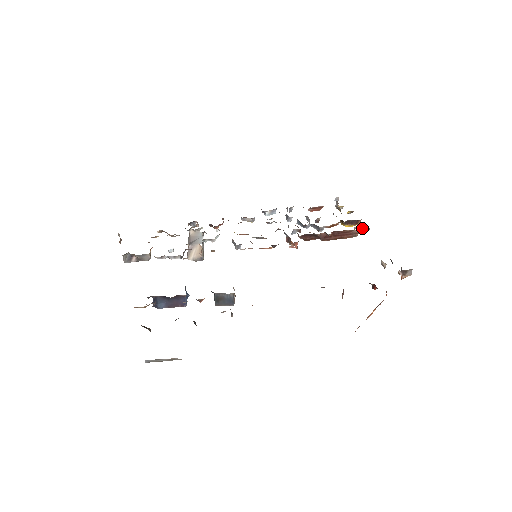
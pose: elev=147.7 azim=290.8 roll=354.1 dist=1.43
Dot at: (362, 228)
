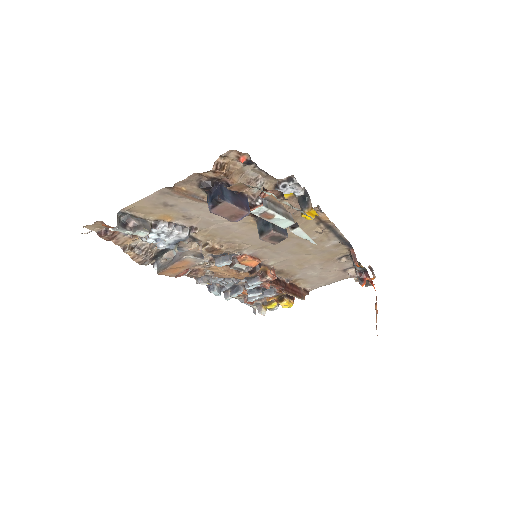
Dot at: occluded
